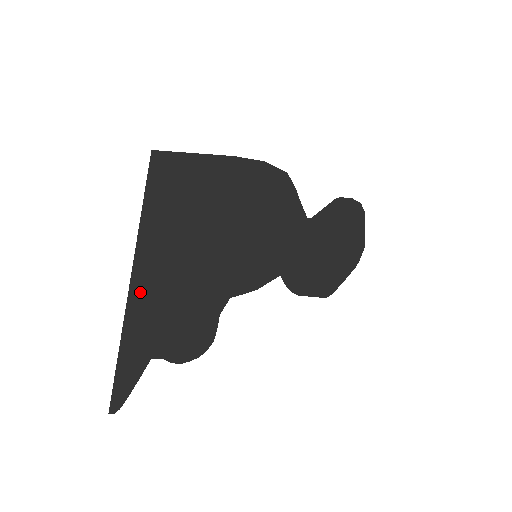
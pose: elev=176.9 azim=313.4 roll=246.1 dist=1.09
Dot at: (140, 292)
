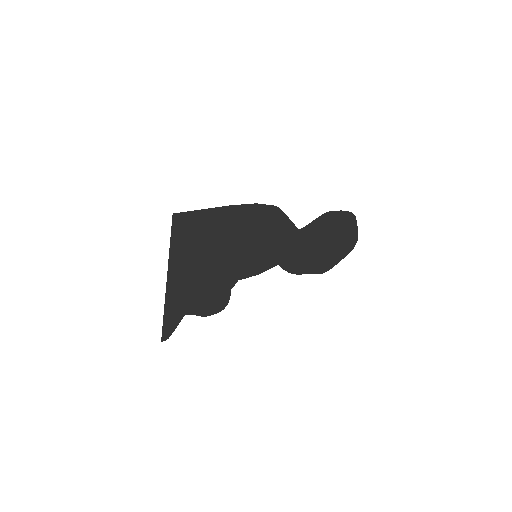
Dot at: (174, 283)
